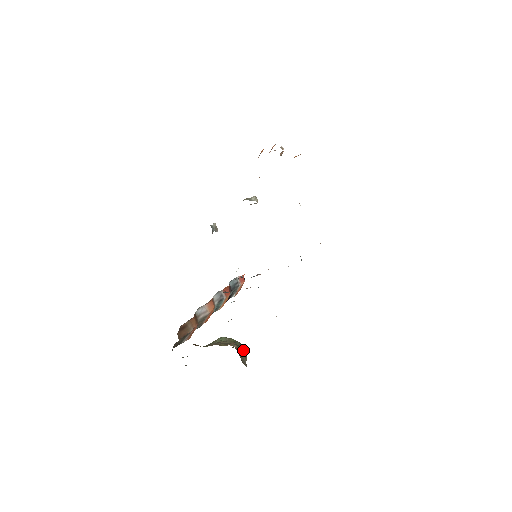
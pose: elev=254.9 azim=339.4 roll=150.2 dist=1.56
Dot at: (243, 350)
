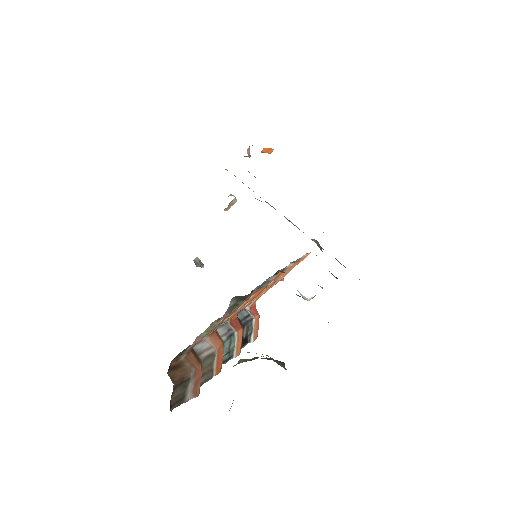
Dot at: occluded
